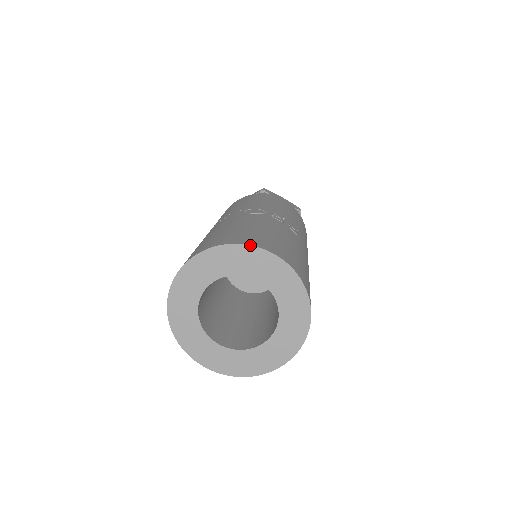
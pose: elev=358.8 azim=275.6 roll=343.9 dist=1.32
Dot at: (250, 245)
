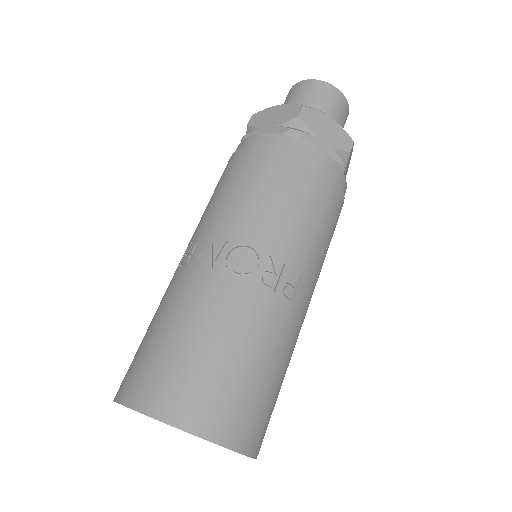
Dot at: (184, 431)
